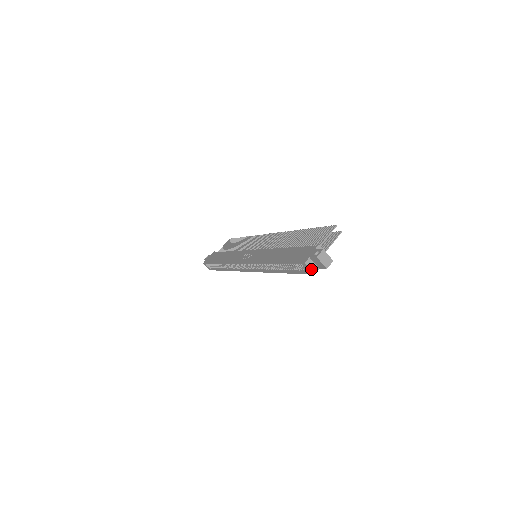
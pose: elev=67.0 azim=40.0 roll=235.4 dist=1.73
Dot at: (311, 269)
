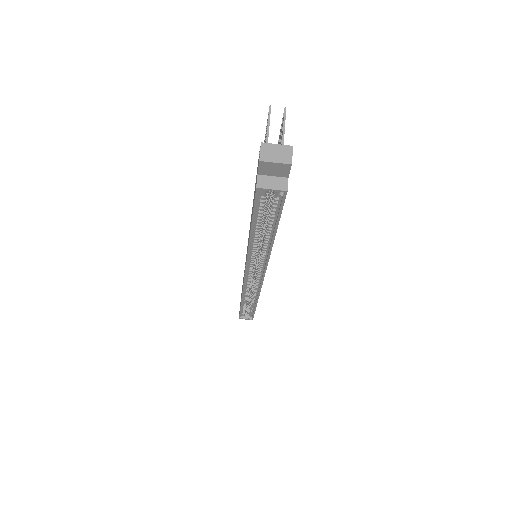
Dot at: (274, 188)
